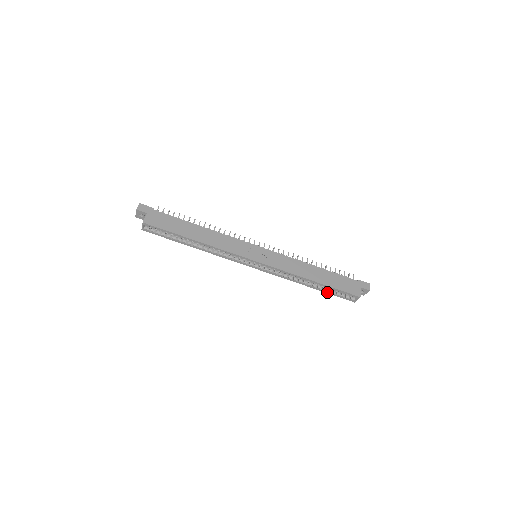
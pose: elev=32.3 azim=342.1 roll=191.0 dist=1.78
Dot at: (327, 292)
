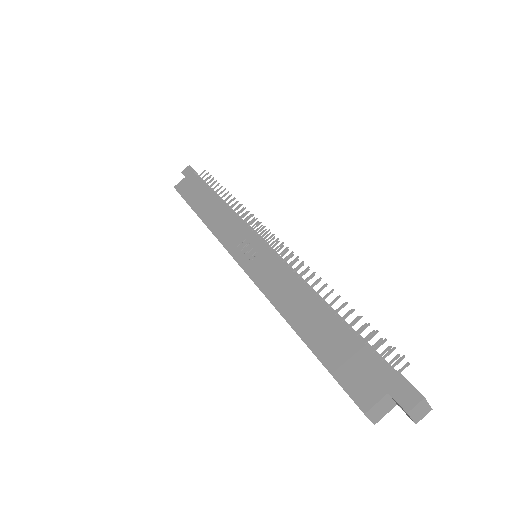
Dot at: occluded
